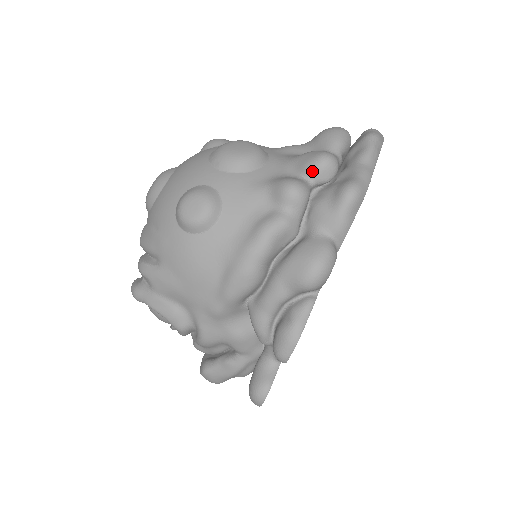
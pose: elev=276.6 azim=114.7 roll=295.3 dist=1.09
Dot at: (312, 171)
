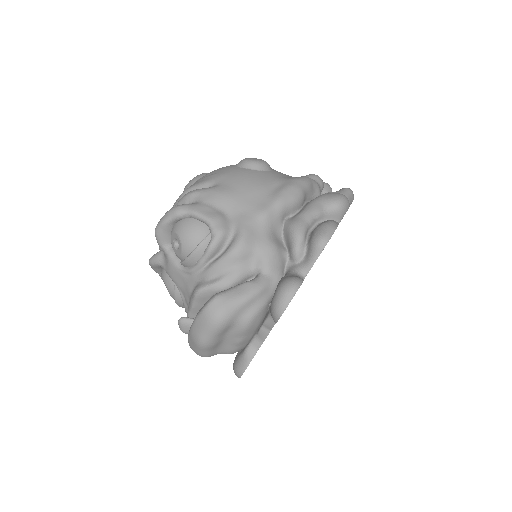
Dot at: occluded
